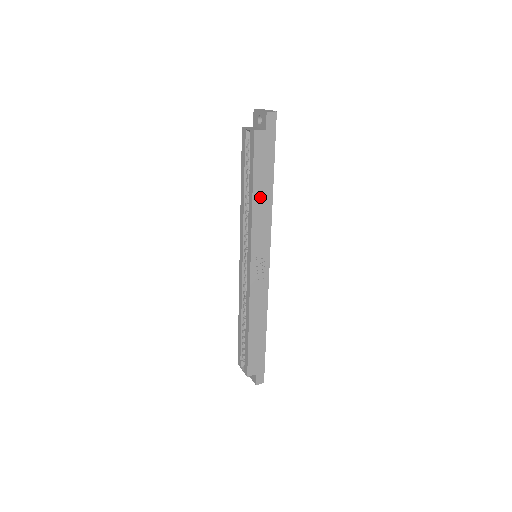
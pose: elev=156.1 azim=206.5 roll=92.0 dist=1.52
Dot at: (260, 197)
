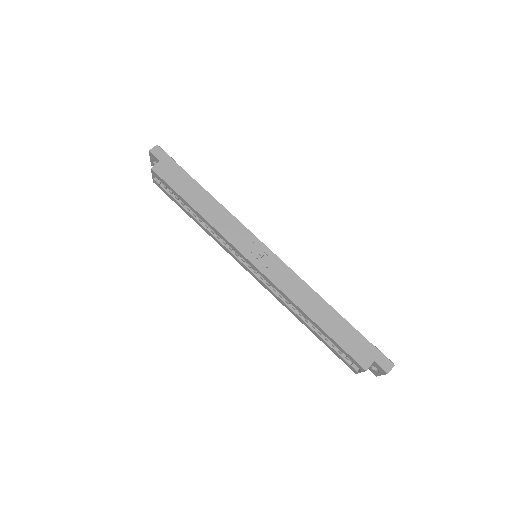
Dot at: (203, 206)
